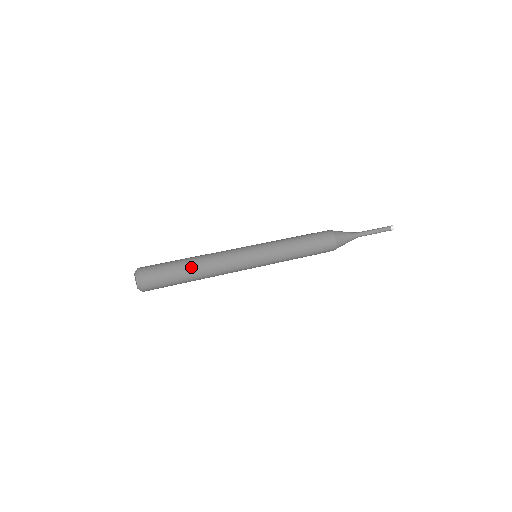
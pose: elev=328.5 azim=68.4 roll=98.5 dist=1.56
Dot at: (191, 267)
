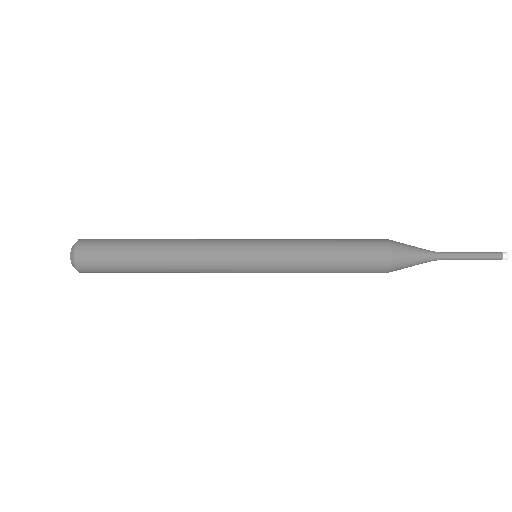
Dot at: (150, 240)
